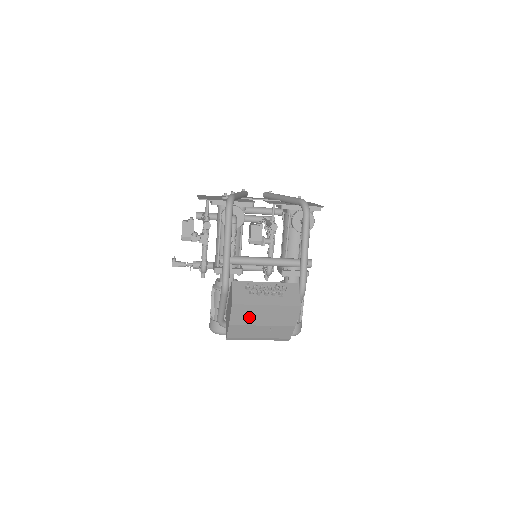
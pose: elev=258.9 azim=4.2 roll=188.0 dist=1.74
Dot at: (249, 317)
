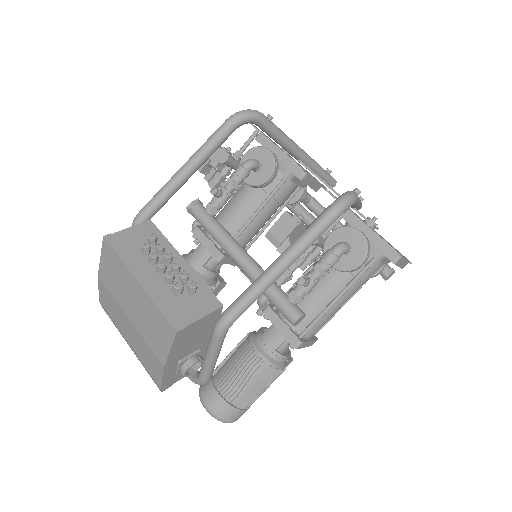
Dot at: (118, 284)
